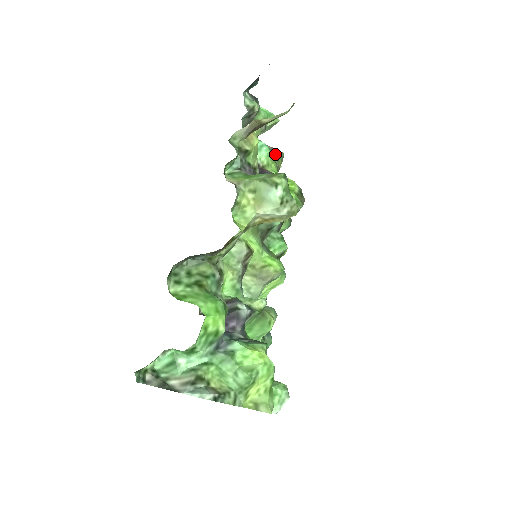
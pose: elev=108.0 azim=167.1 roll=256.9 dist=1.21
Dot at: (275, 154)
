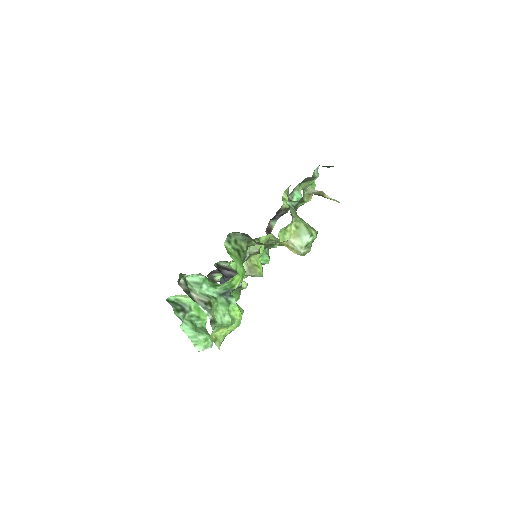
Dot at: occluded
